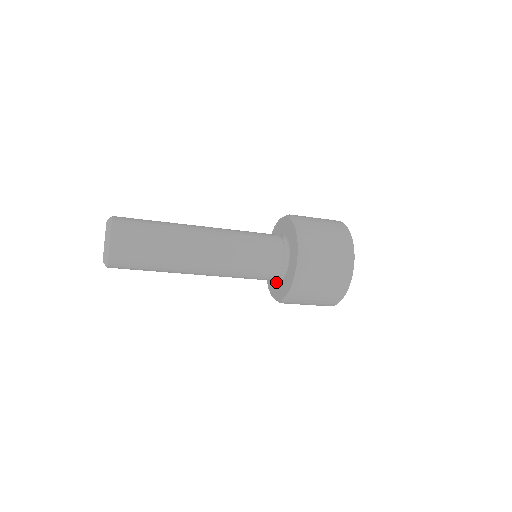
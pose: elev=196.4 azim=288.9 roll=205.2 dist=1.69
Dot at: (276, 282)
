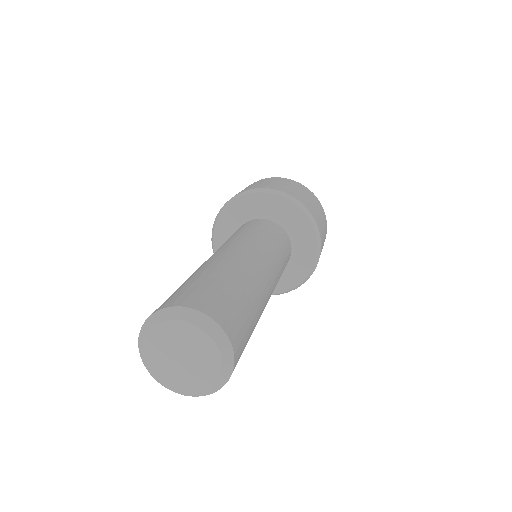
Dot at: occluded
